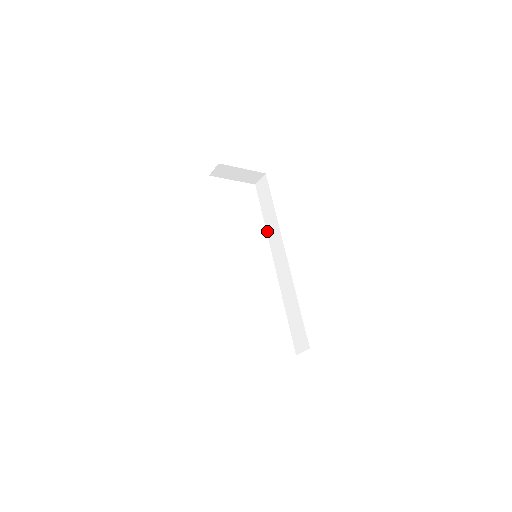
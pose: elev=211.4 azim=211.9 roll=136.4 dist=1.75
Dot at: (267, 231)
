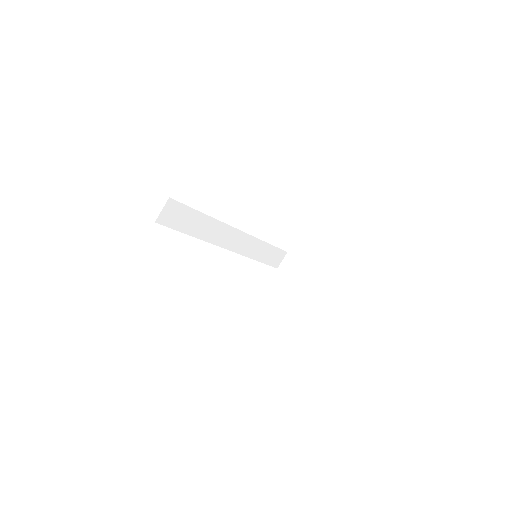
Dot at: occluded
